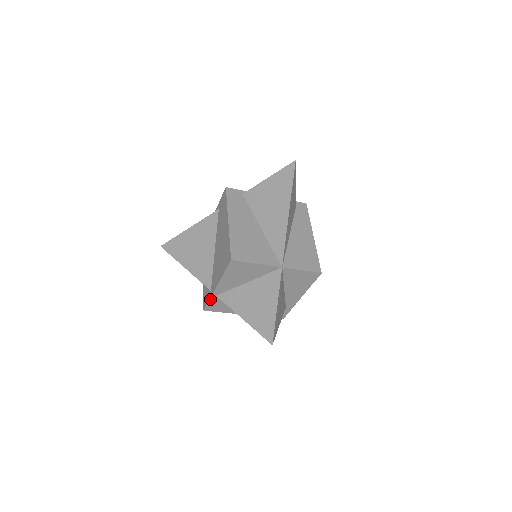
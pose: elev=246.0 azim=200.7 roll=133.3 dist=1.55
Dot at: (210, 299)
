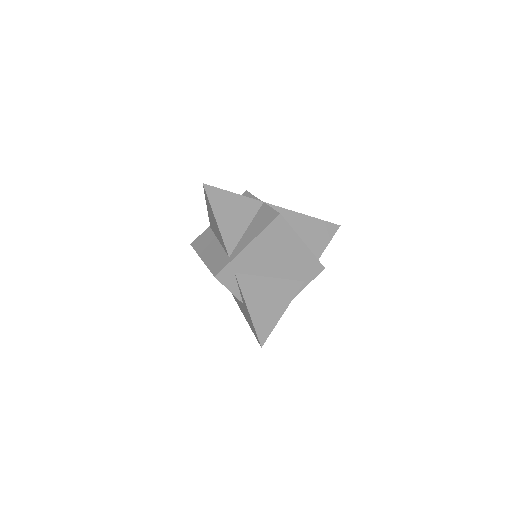
Dot at: (205, 231)
